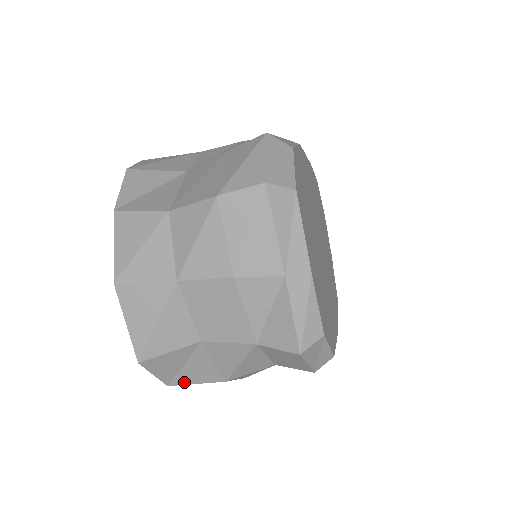
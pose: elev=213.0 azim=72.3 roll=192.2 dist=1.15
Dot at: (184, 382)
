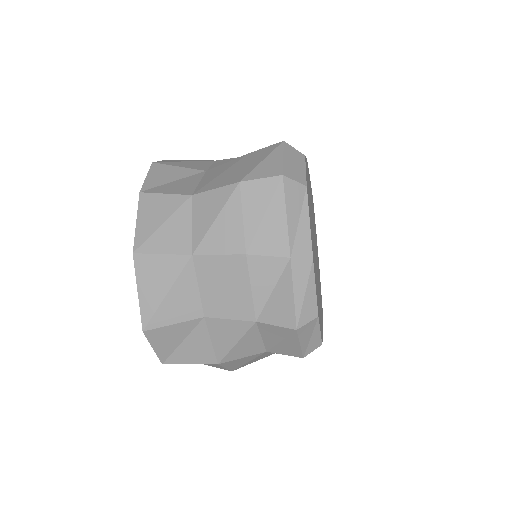
Dot at: (179, 361)
